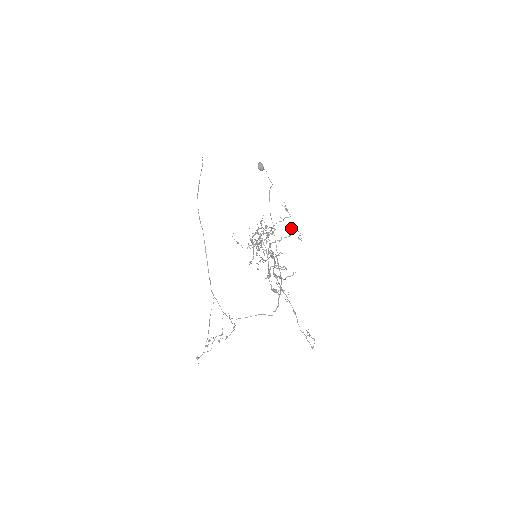
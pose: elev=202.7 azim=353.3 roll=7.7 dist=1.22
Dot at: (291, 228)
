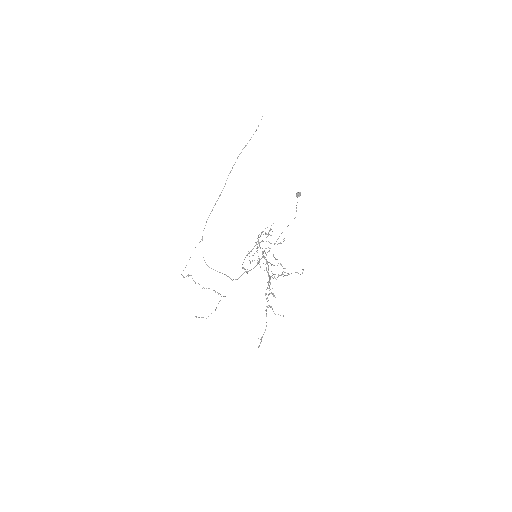
Dot at: occluded
